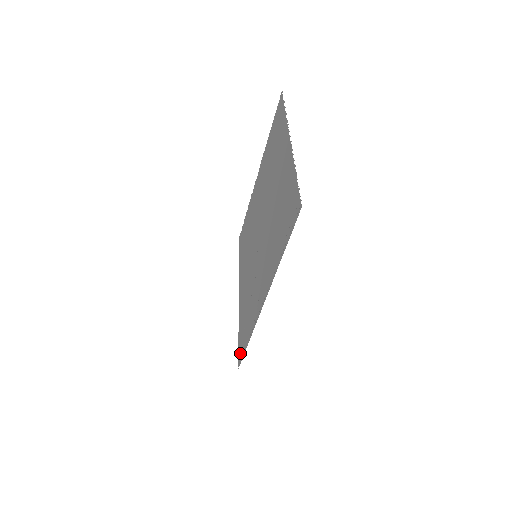
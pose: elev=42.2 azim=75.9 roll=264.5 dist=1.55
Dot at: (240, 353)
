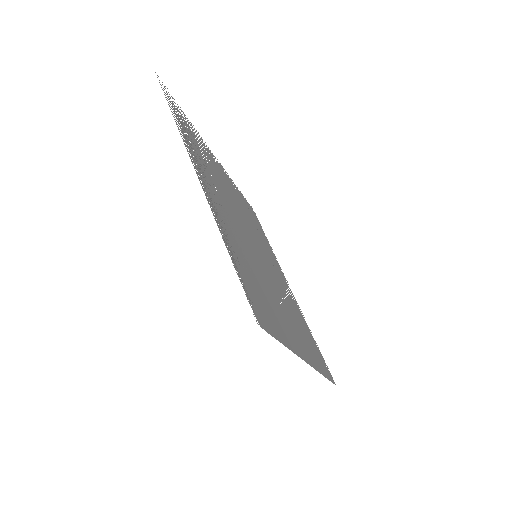
Dot at: (256, 312)
